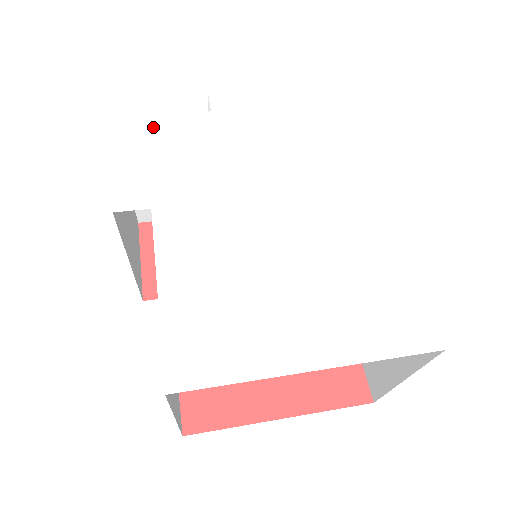
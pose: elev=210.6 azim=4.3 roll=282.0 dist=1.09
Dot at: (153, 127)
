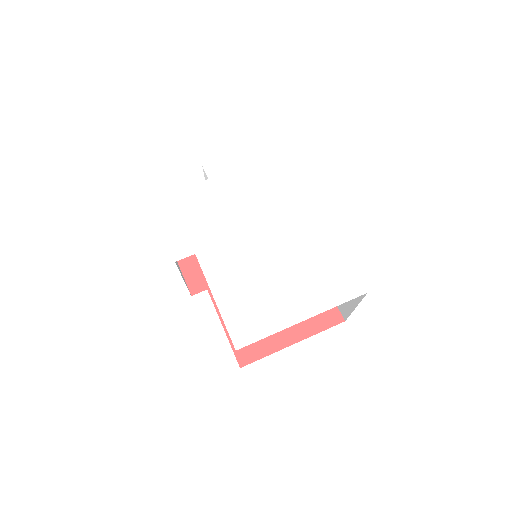
Dot at: (178, 200)
